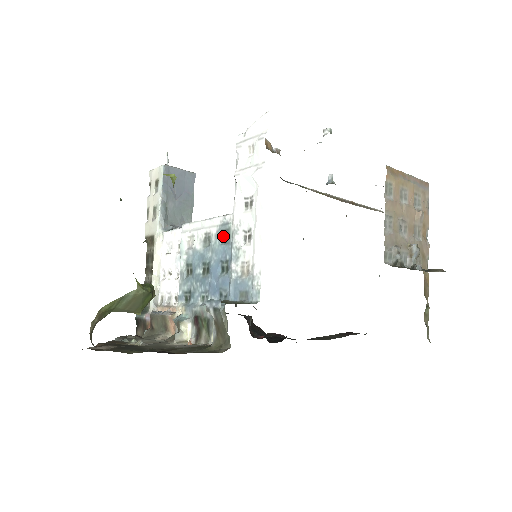
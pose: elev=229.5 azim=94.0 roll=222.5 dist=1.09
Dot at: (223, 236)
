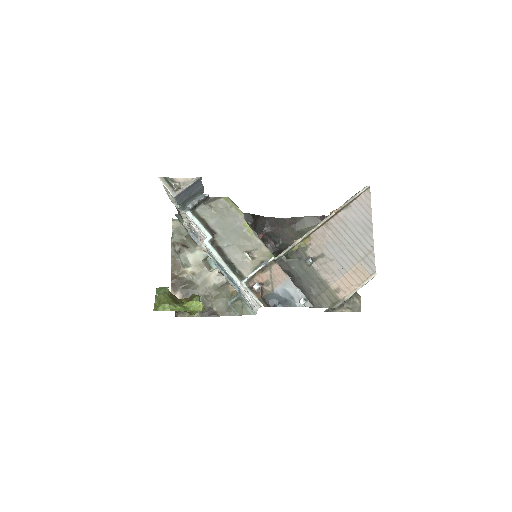
Dot at: (234, 282)
